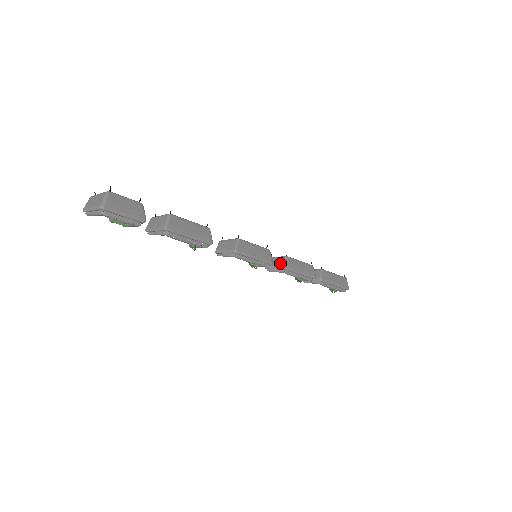
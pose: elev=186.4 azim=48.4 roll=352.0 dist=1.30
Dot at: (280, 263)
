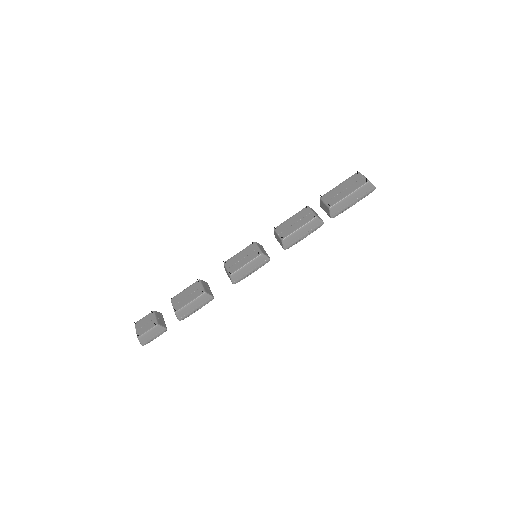
Dot at: (280, 243)
